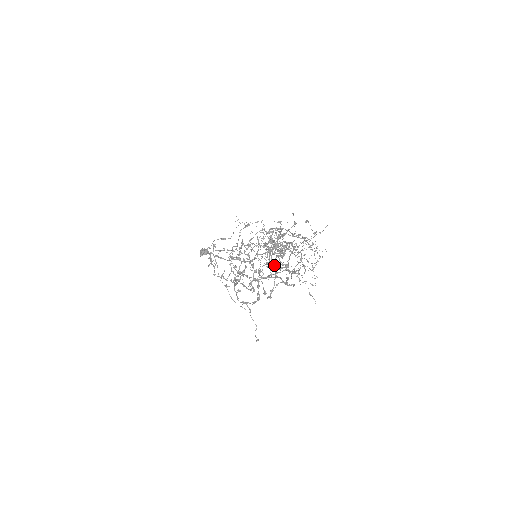
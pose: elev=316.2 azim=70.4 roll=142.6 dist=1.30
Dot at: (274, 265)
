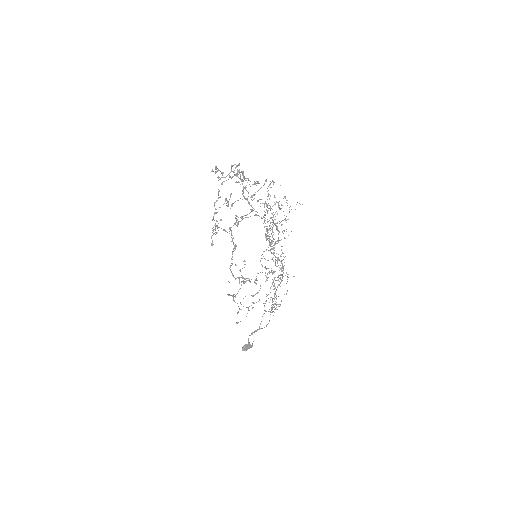
Dot at: (235, 174)
